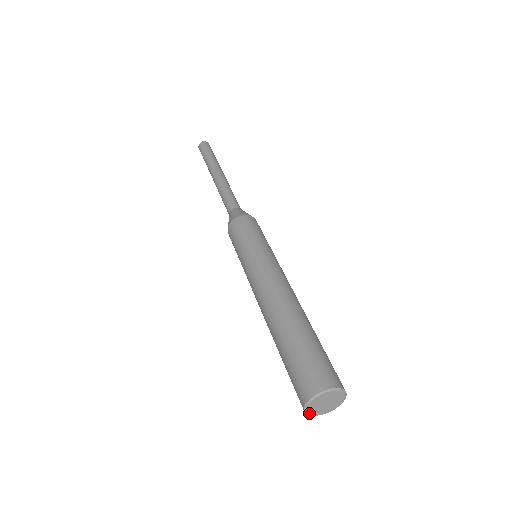
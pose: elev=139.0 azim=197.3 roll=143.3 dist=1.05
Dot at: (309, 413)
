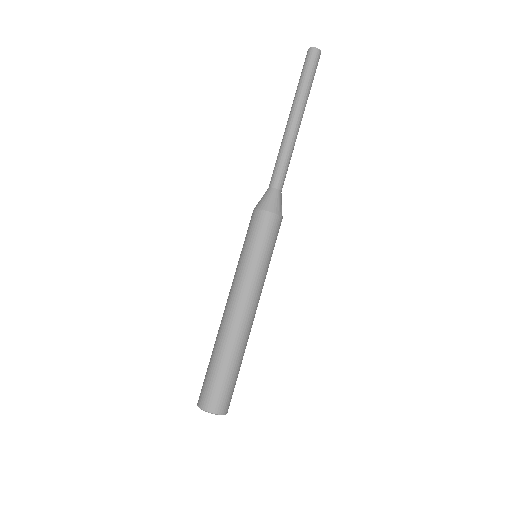
Dot at: occluded
